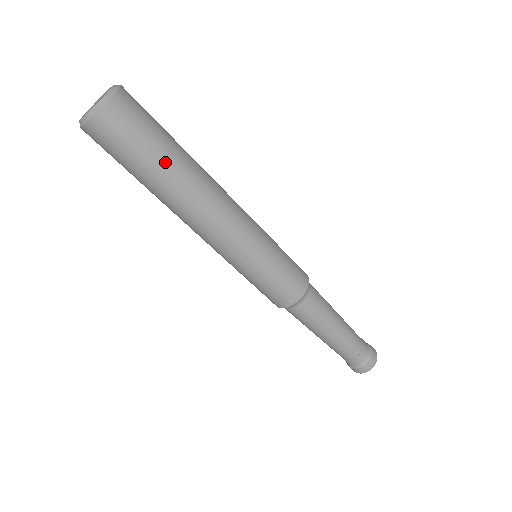
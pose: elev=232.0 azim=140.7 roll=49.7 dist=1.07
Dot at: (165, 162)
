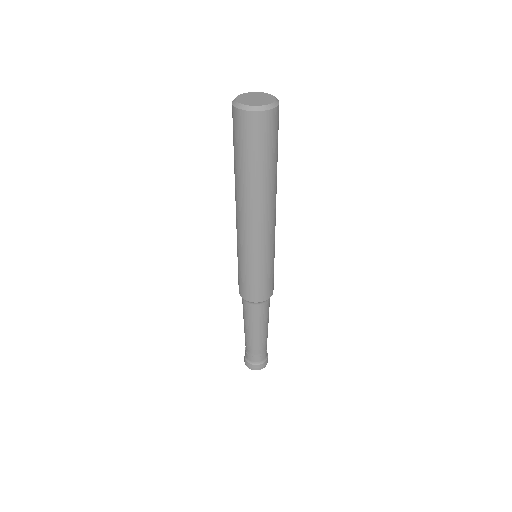
Dot at: (274, 165)
